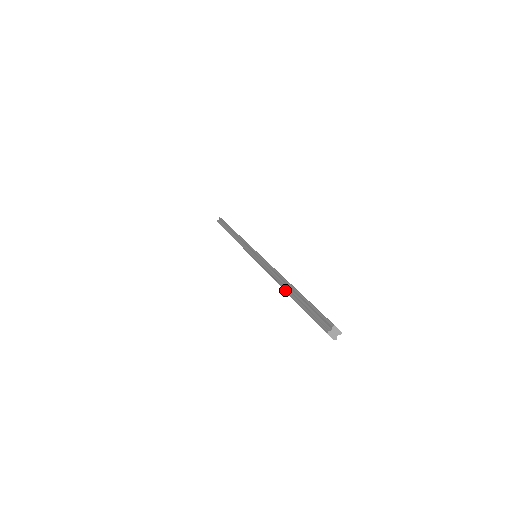
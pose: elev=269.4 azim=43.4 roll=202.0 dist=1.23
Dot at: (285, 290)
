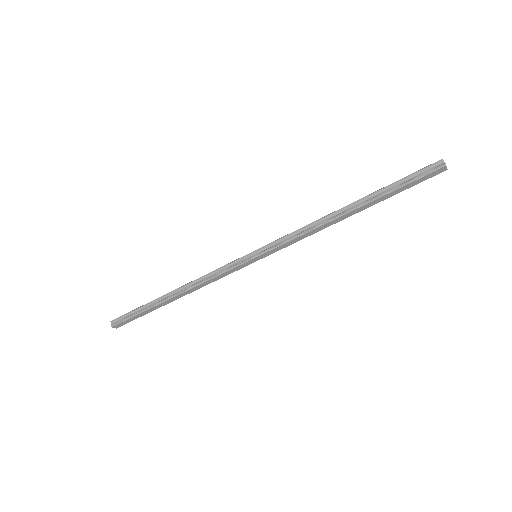
Dot at: (355, 208)
